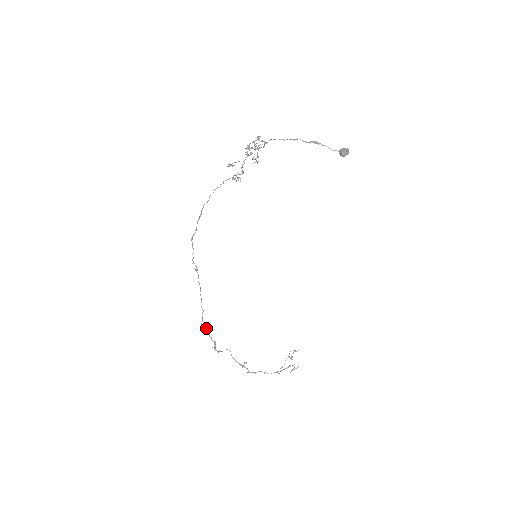
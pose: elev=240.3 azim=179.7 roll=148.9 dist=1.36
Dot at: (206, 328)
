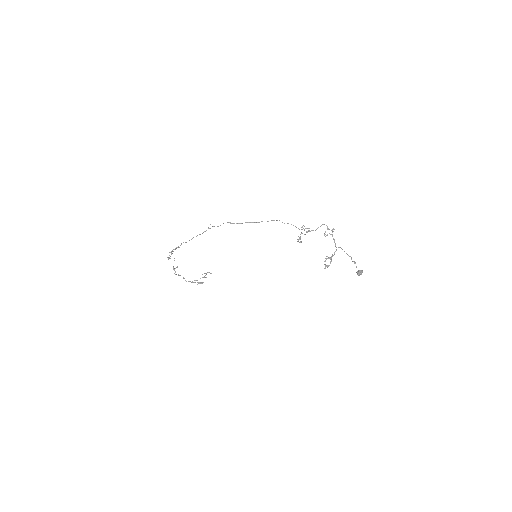
Dot at: occluded
